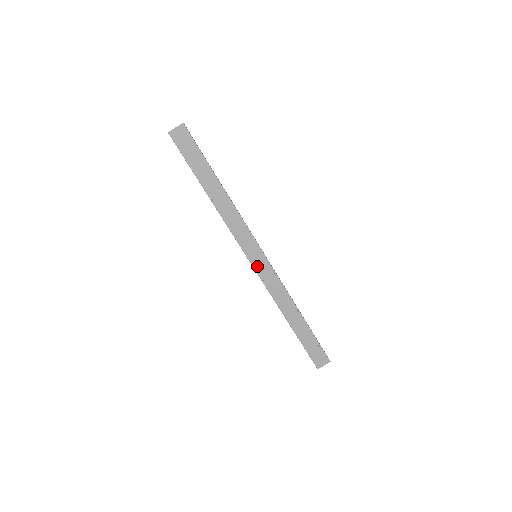
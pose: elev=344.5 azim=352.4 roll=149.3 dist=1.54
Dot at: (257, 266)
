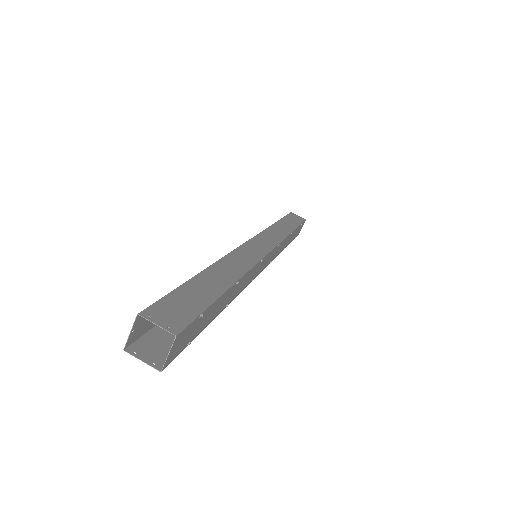
Dot at: (266, 264)
